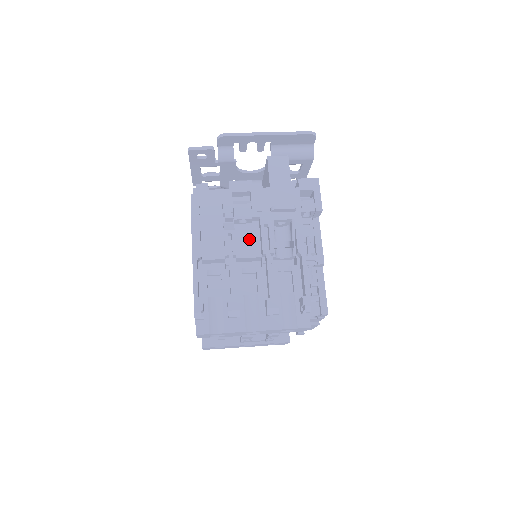
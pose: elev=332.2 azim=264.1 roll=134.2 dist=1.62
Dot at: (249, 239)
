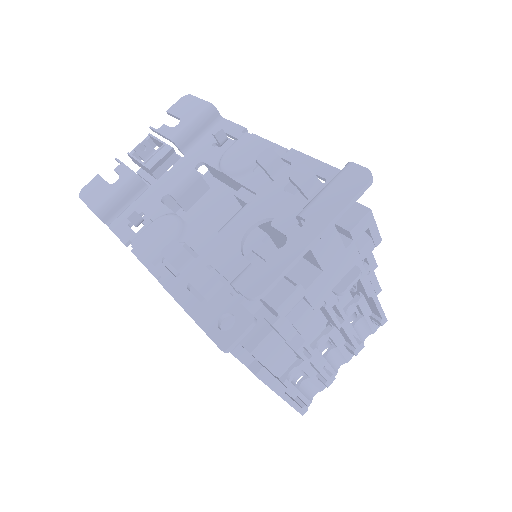
Dot at: occluded
